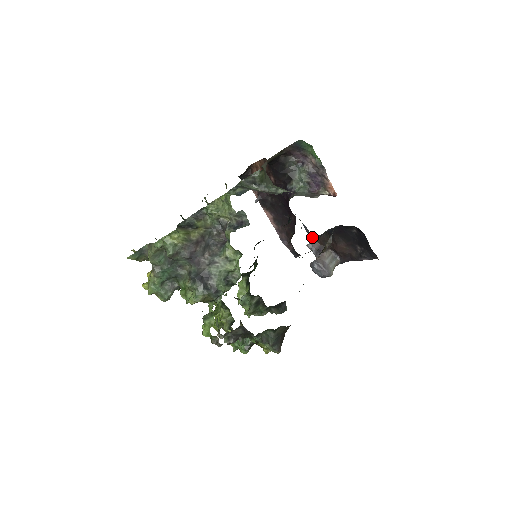
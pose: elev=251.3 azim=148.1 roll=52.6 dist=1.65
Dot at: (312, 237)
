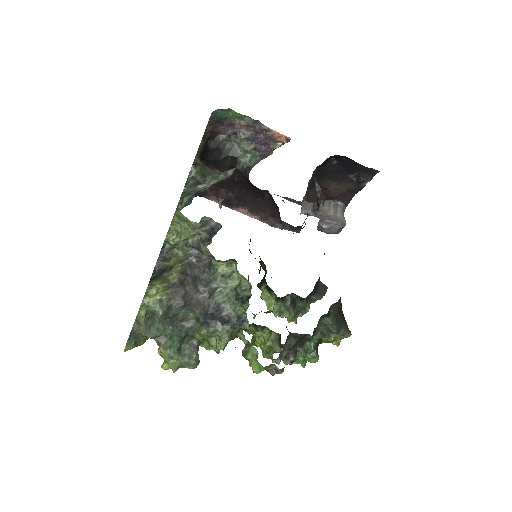
Dot at: (300, 203)
